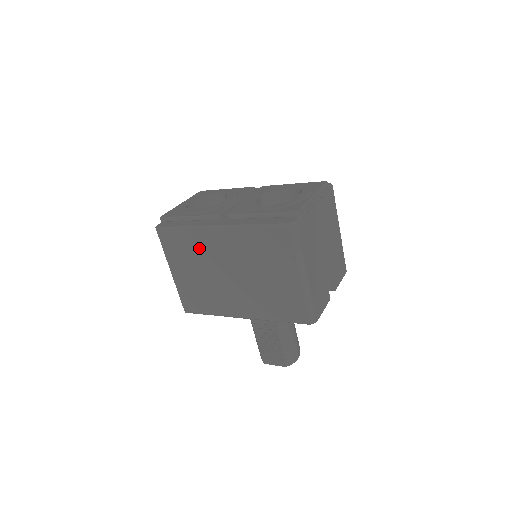
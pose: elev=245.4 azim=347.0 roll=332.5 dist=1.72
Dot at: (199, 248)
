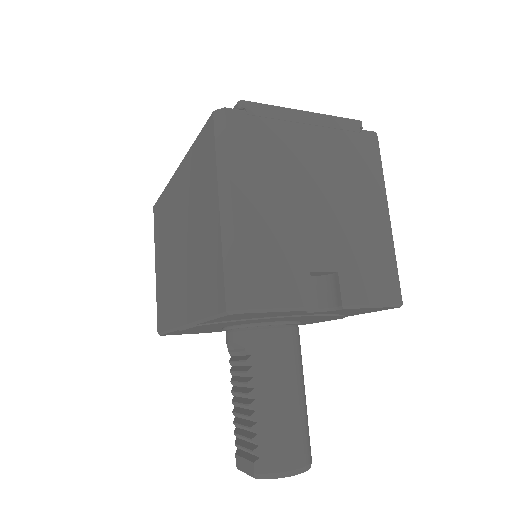
Dot at: (168, 214)
